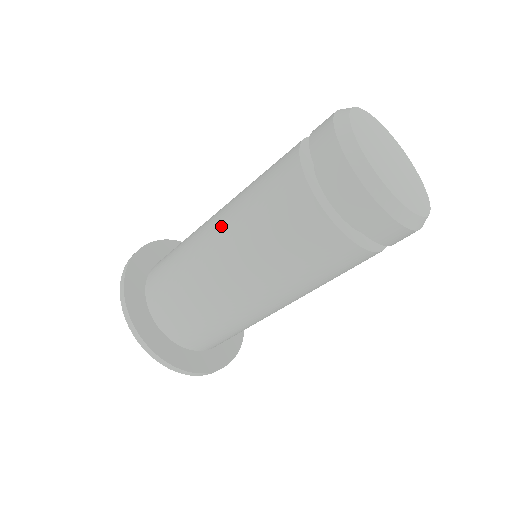
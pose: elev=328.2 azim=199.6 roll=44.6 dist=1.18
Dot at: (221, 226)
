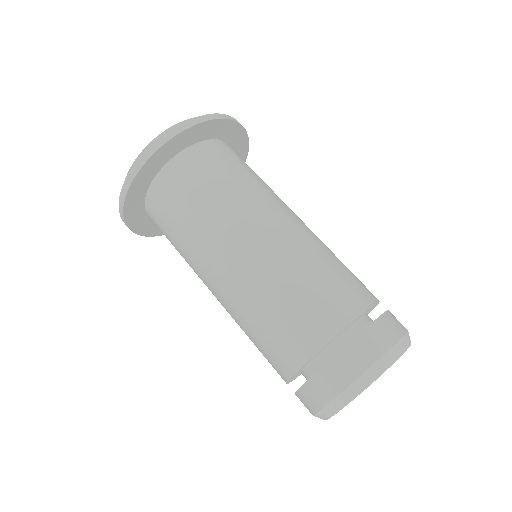
Dot at: (242, 268)
